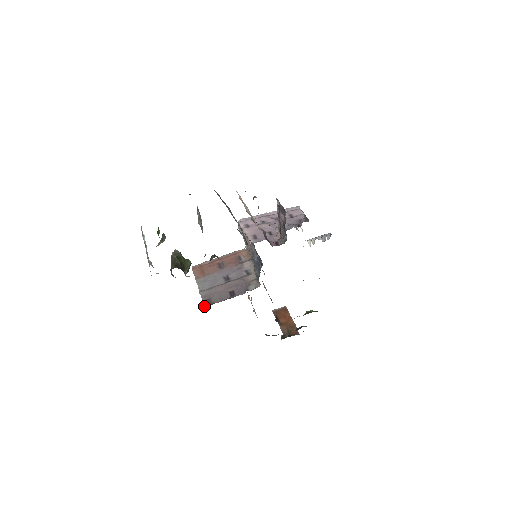
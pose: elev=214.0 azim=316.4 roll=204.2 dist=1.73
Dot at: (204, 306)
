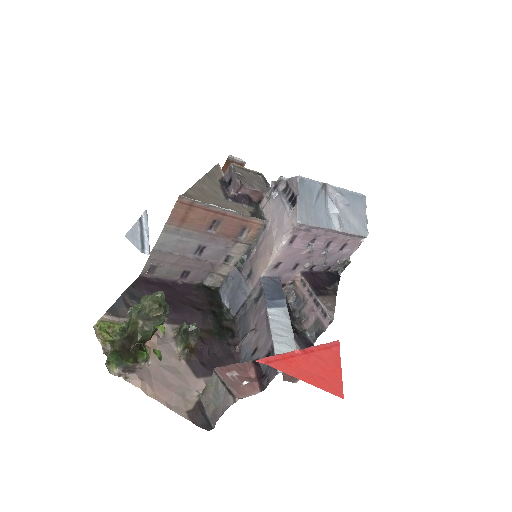
Dot at: (141, 273)
